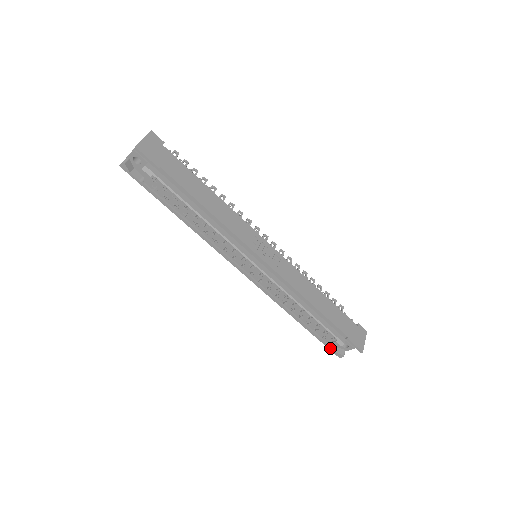
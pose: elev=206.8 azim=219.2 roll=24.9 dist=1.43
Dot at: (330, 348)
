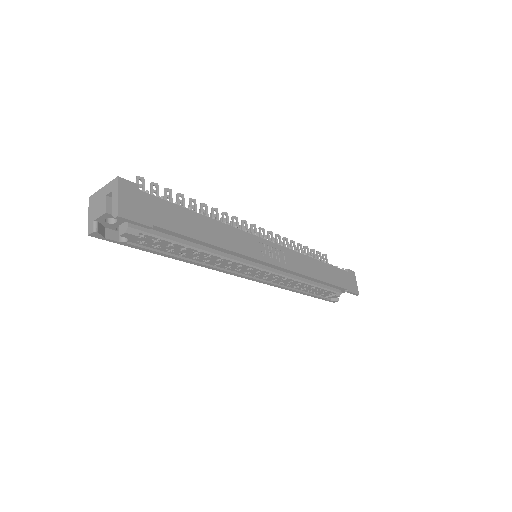
Dot at: (327, 300)
